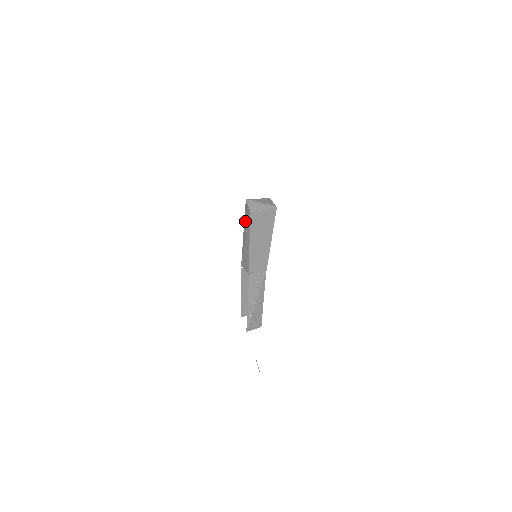
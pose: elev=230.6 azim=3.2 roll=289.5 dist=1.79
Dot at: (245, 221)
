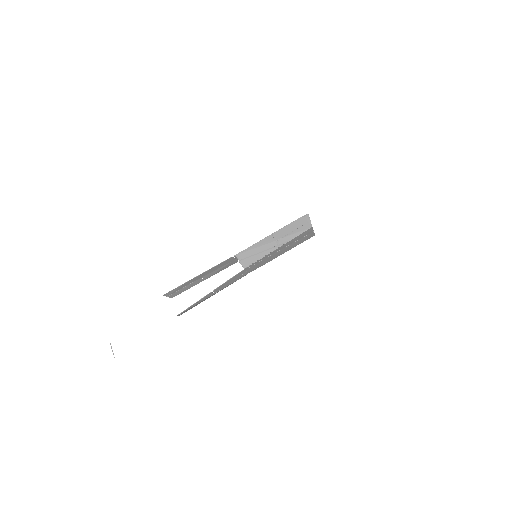
Dot at: (290, 227)
